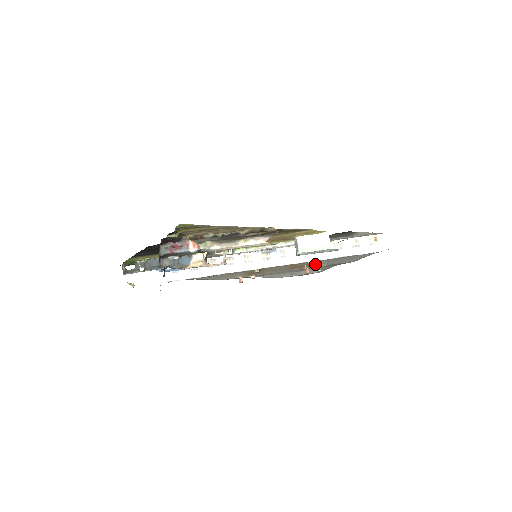
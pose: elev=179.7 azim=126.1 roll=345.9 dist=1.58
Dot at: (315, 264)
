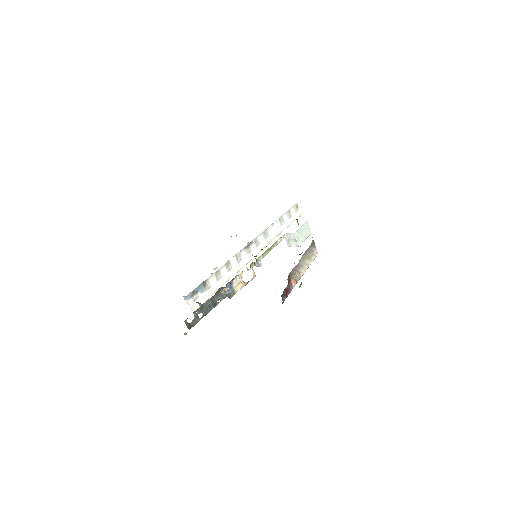
Dot at: occluded
